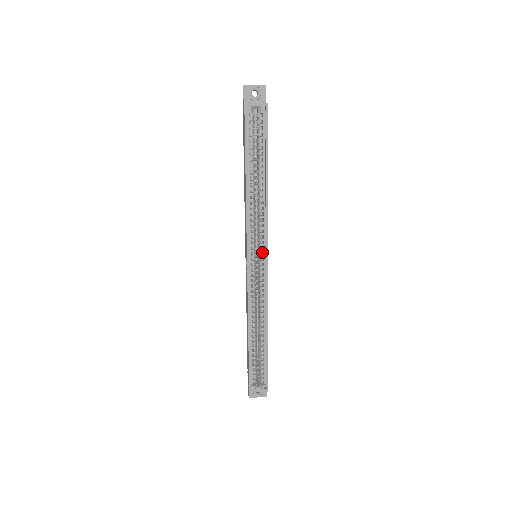
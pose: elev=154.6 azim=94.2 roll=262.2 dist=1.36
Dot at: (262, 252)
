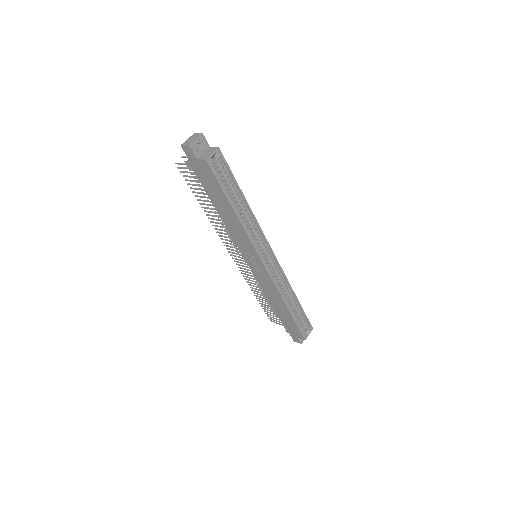
Dot at: occluded
